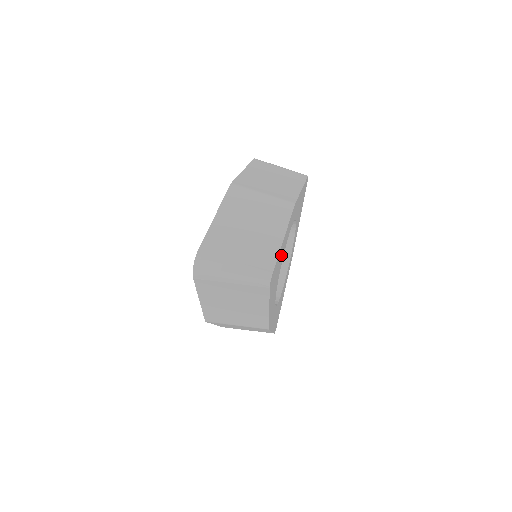
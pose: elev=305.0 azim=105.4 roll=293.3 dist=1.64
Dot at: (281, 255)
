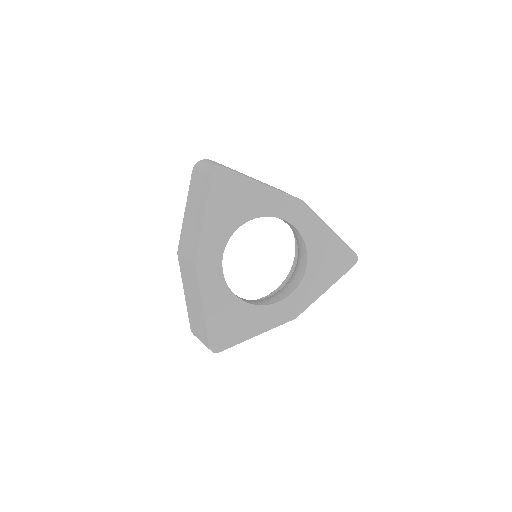
Dot at: (252, 199)
